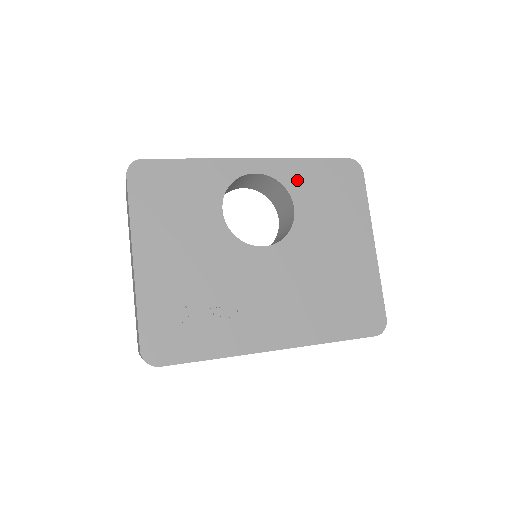
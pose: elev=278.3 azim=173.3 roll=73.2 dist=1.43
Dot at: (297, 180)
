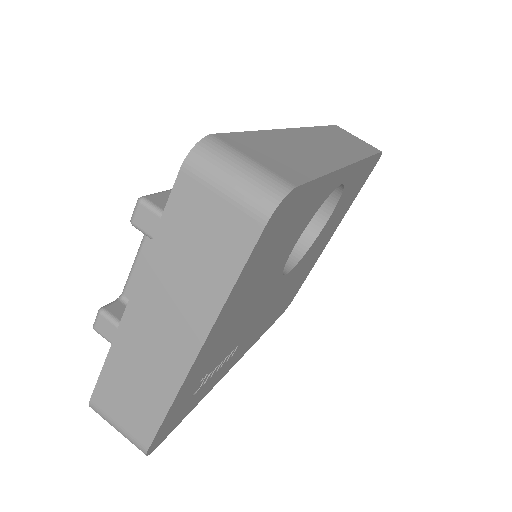
Dot at: (350, 185)
